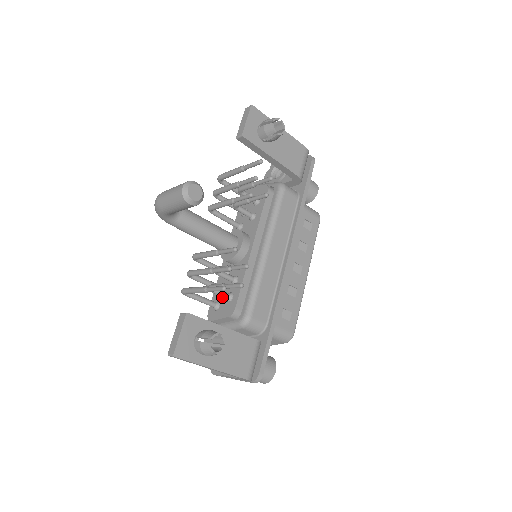
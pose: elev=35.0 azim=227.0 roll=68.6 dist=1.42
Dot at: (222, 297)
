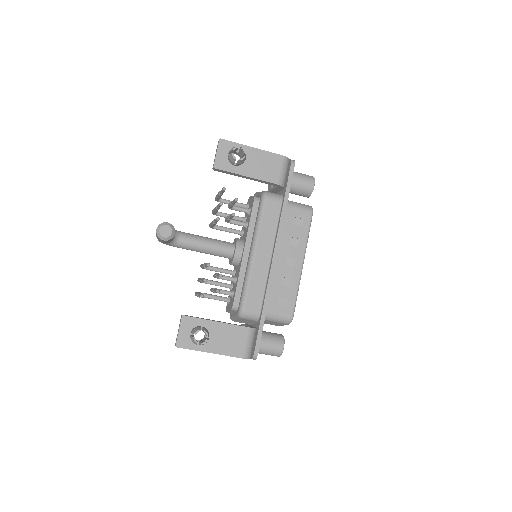
Dot at: occluded
